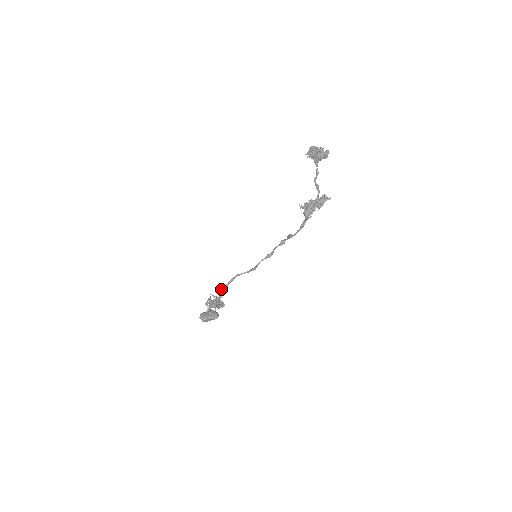
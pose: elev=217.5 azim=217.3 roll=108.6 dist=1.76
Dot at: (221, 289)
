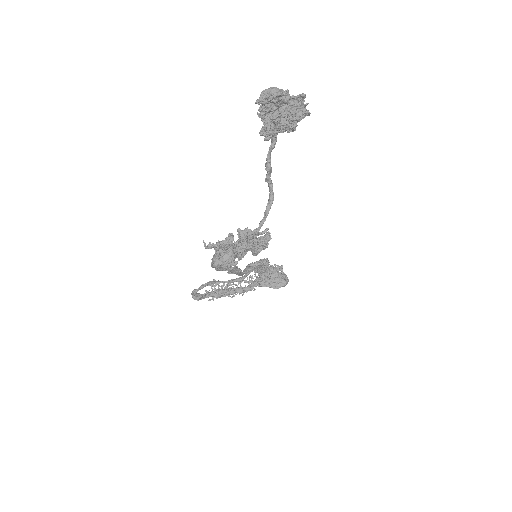
Dot at: occluded
